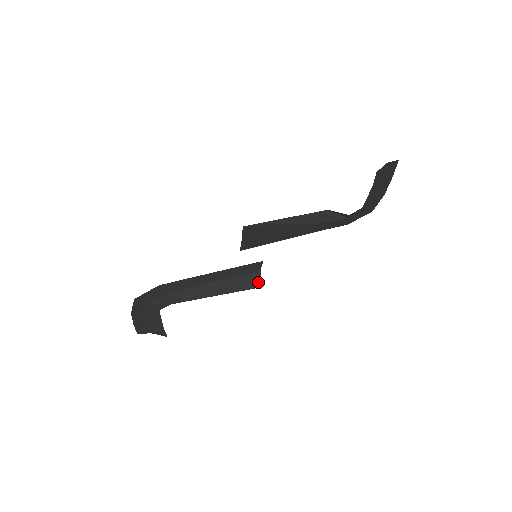
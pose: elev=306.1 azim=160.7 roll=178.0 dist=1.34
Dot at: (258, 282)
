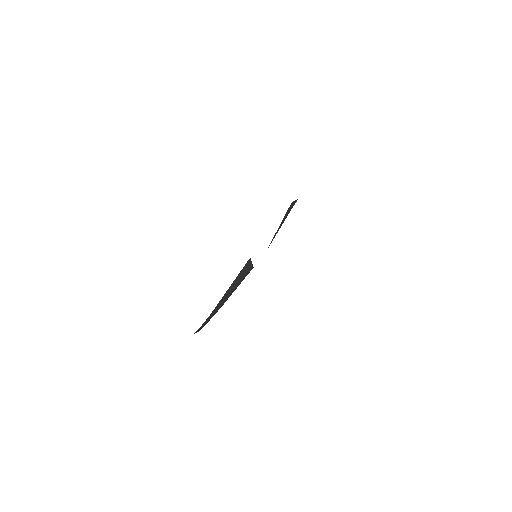
Dot at: (251, 266)
